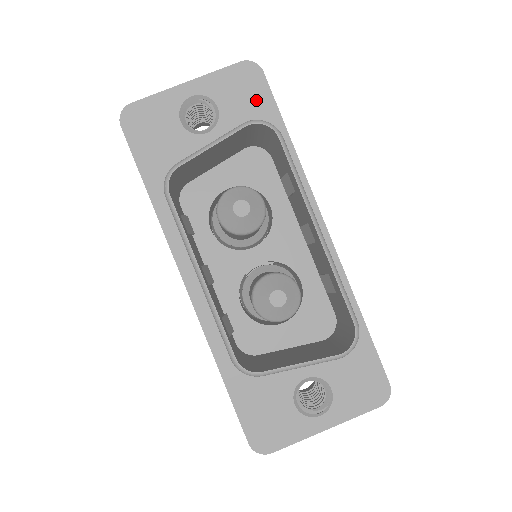
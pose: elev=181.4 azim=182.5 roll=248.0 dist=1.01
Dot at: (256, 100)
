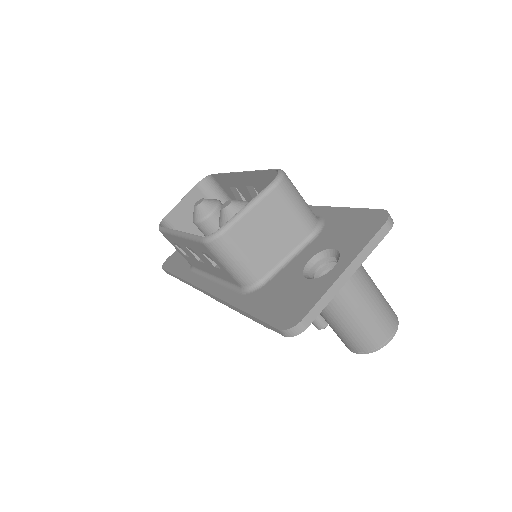
Dot at: occluded
